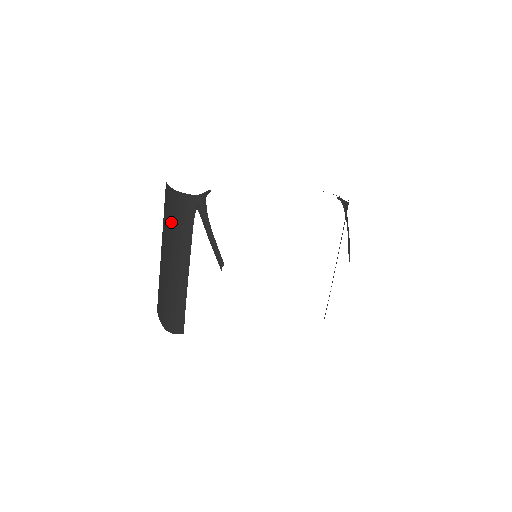
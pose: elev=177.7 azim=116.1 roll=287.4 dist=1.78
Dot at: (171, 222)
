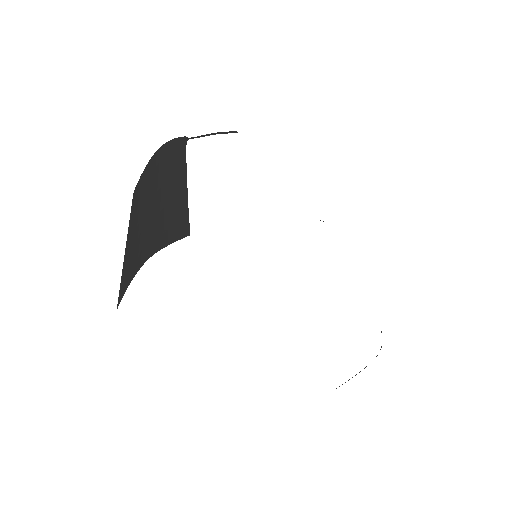
Dot at: (153, 170)
